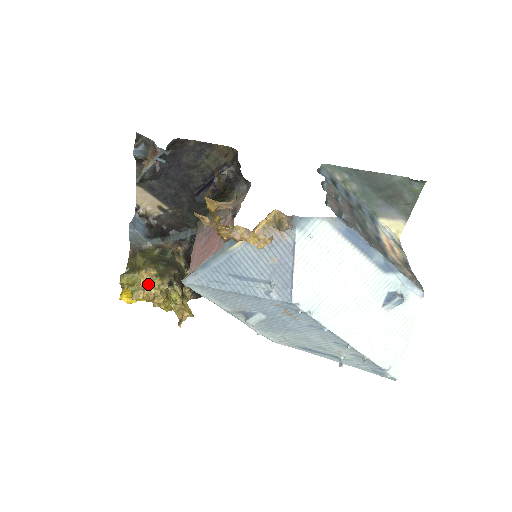
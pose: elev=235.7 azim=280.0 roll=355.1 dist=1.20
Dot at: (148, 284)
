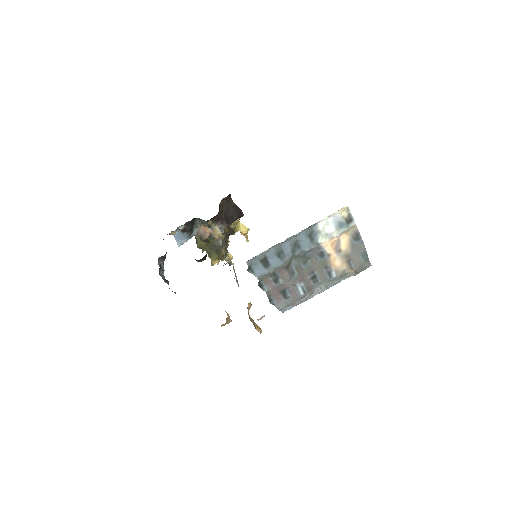
Dot at: occluded
